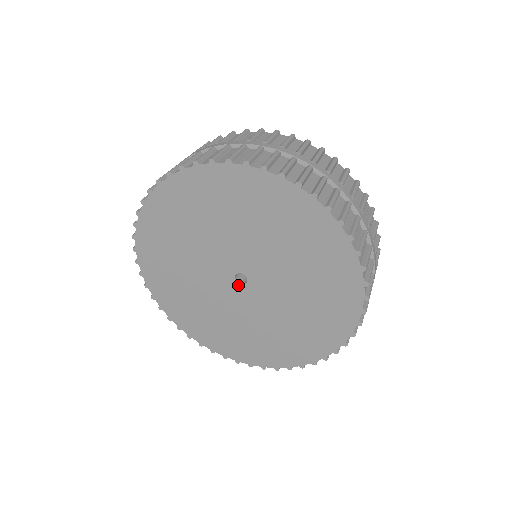
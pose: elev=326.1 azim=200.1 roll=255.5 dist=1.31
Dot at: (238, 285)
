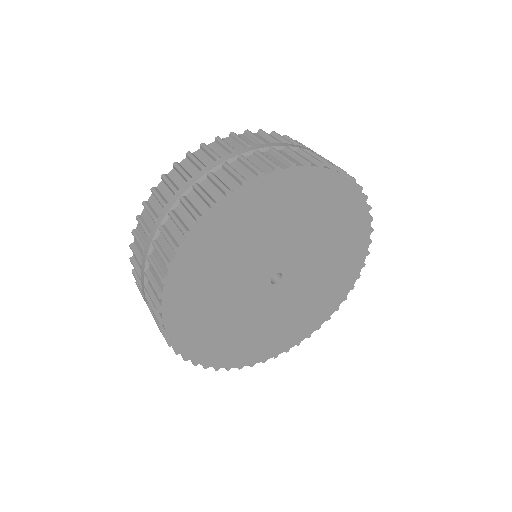
Dot at: (275, 286)
